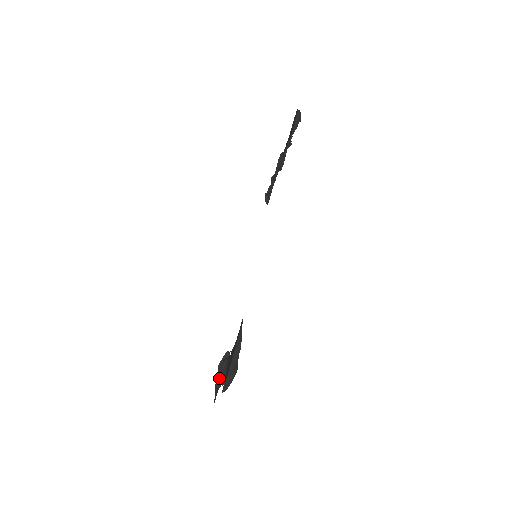
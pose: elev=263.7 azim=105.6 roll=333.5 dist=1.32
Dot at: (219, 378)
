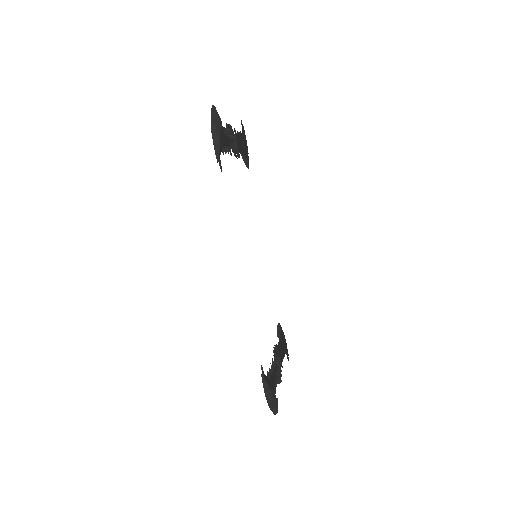
Dot at: occluded
